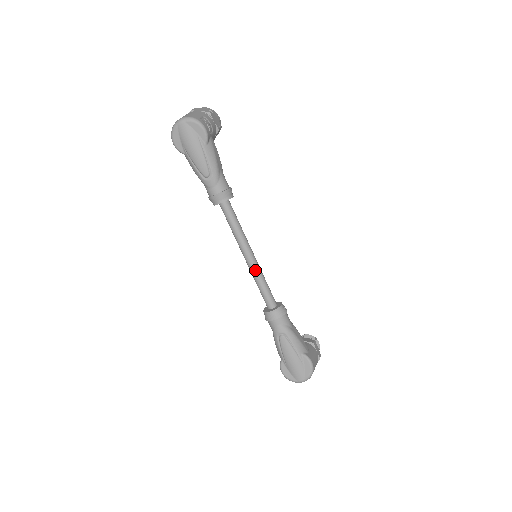
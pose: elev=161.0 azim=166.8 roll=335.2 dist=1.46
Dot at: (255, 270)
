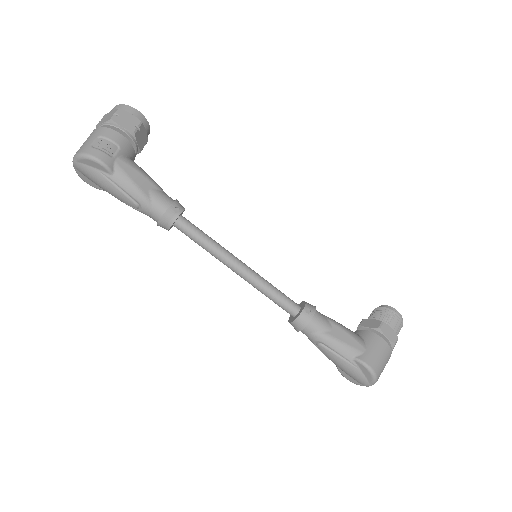
Dot at: (251, 282)
